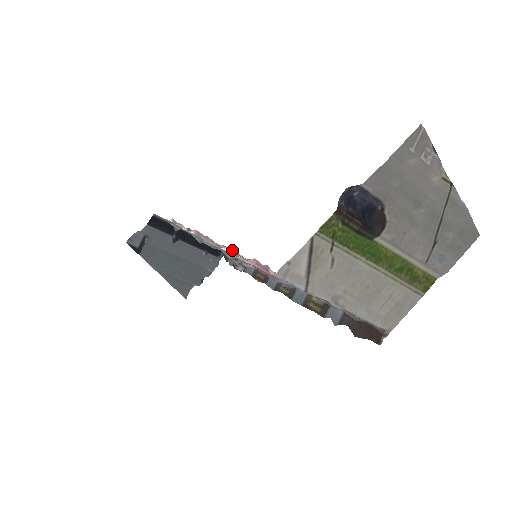
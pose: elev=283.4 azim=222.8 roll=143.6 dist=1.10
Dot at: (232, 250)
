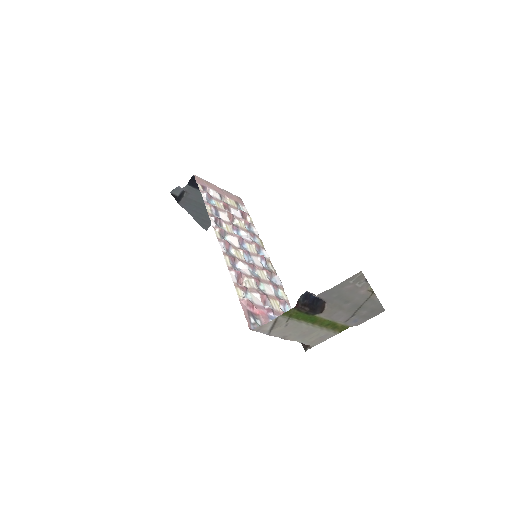
Dot at: (238, 273)
